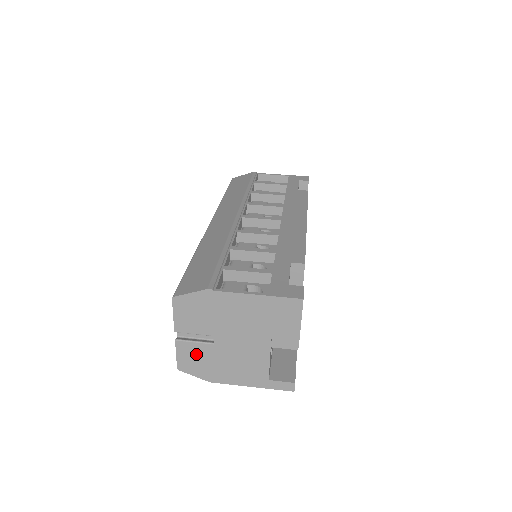
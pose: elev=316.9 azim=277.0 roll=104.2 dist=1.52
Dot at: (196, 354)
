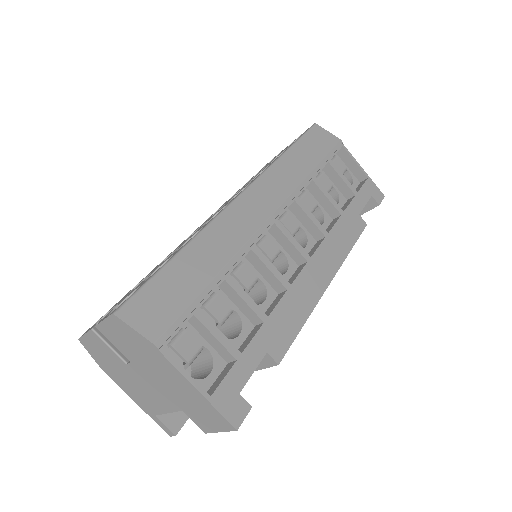
Dot at: (104, 351)
